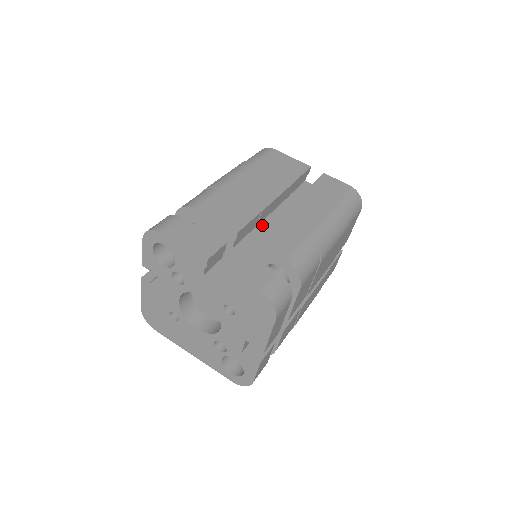
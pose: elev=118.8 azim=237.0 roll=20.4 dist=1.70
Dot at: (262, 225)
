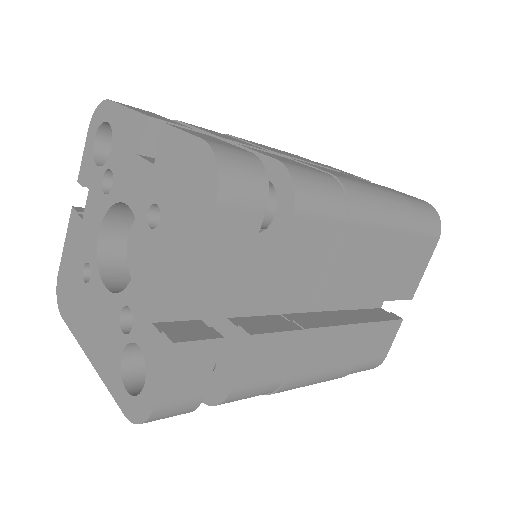
Dot at: occluded
